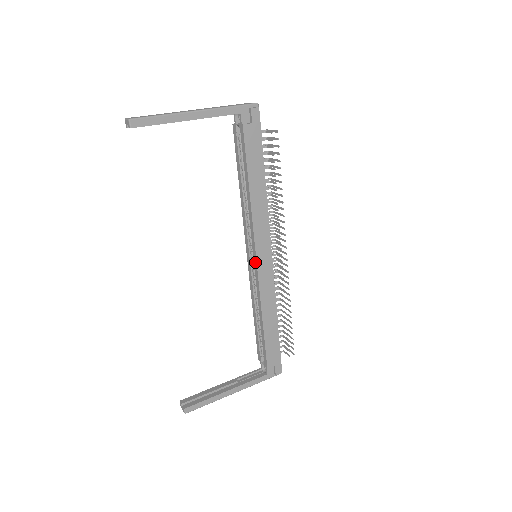
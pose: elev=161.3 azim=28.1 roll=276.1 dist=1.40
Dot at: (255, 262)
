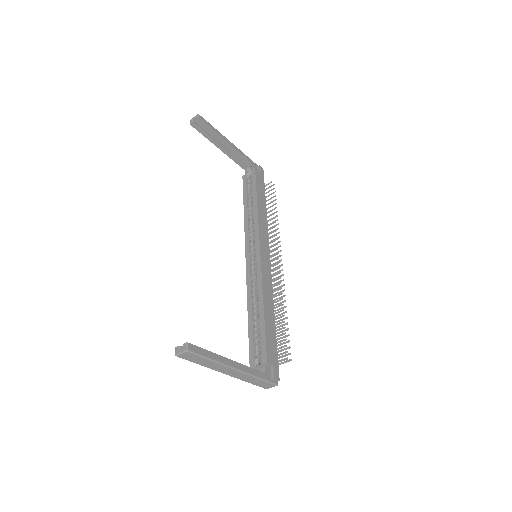
Dot at: (258, 254)
